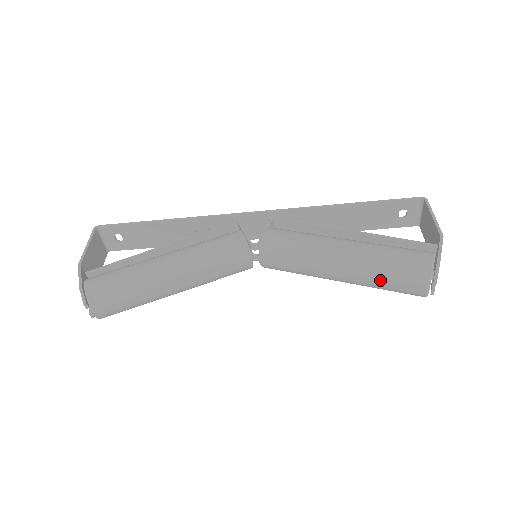
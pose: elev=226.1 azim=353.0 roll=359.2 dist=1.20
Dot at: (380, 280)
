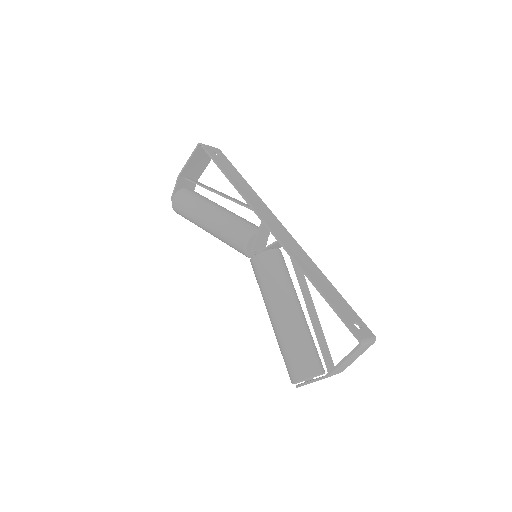
Dot at: occluded
